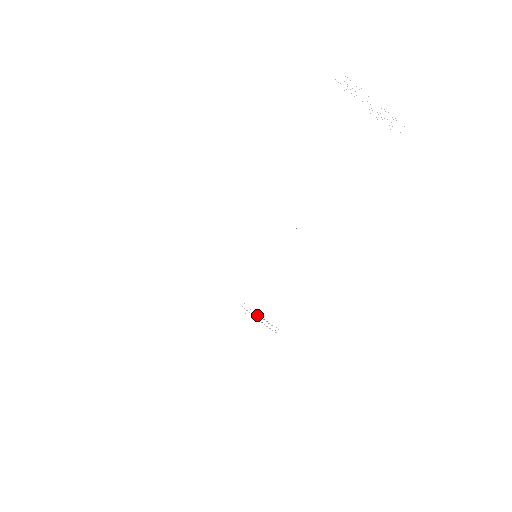
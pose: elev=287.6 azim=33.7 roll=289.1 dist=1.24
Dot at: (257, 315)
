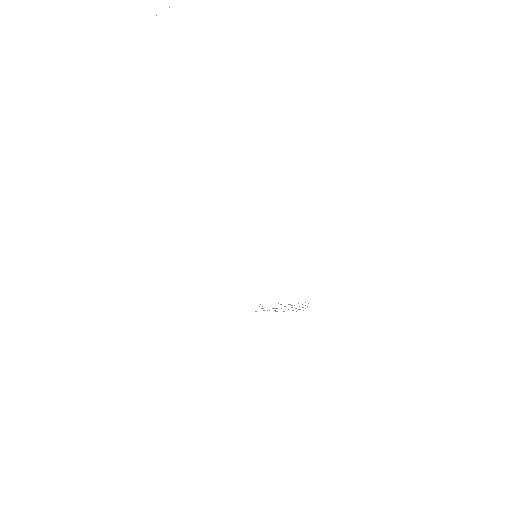
Dot at: occluded
